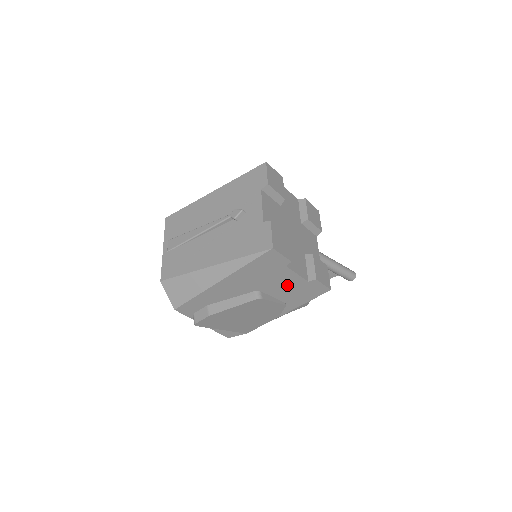
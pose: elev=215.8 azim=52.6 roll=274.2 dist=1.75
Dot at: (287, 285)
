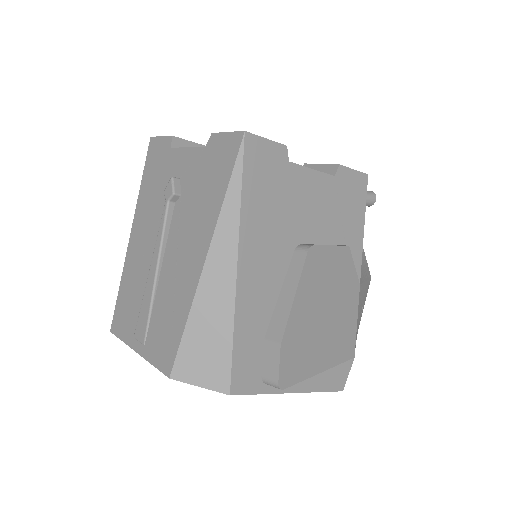
Dot at: (319, 204)
